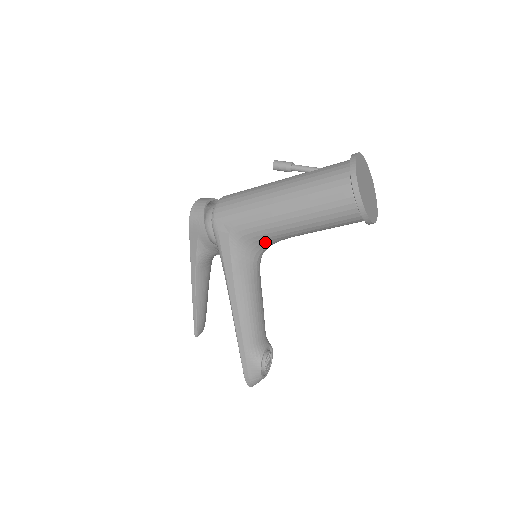
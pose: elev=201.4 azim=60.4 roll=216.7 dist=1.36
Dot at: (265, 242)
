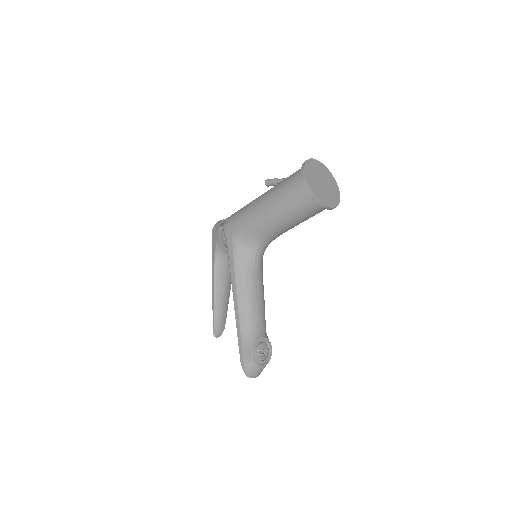
Dot at: (257, 238)
